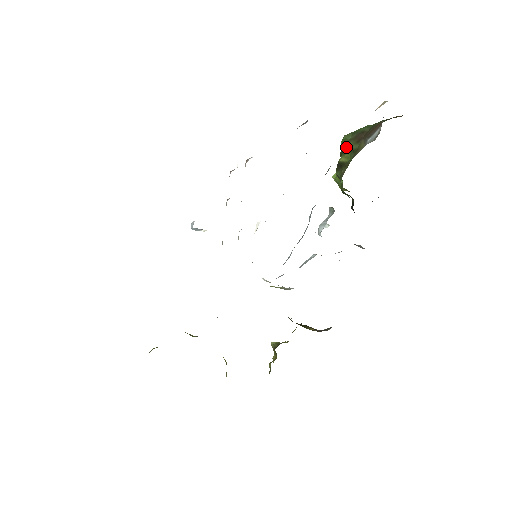
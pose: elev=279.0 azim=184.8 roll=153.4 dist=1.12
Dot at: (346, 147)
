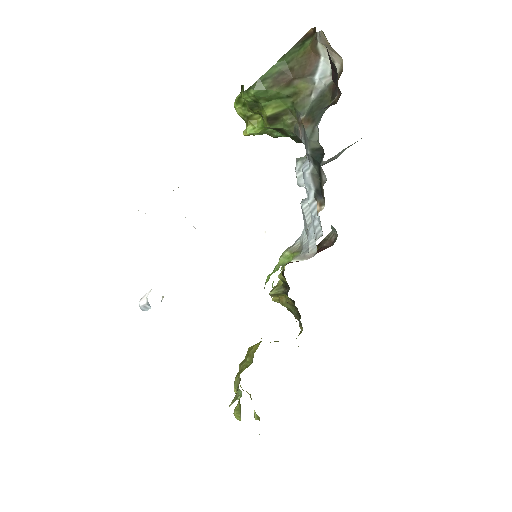
Dot at: (266, 98)
